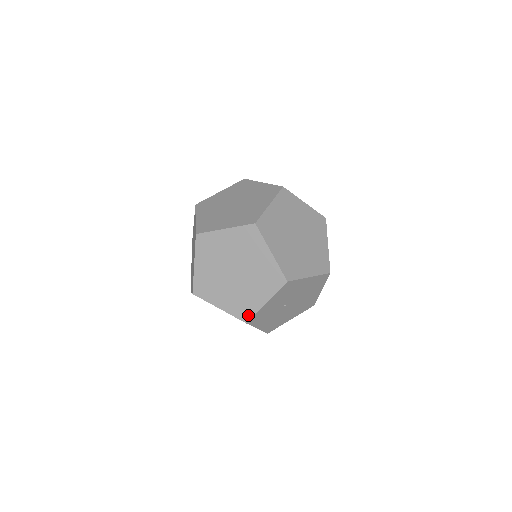
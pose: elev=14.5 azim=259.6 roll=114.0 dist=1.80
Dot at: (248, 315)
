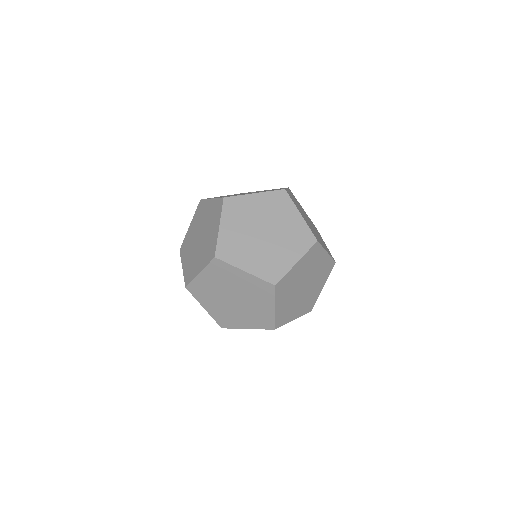
Dot at: (227, 326)
